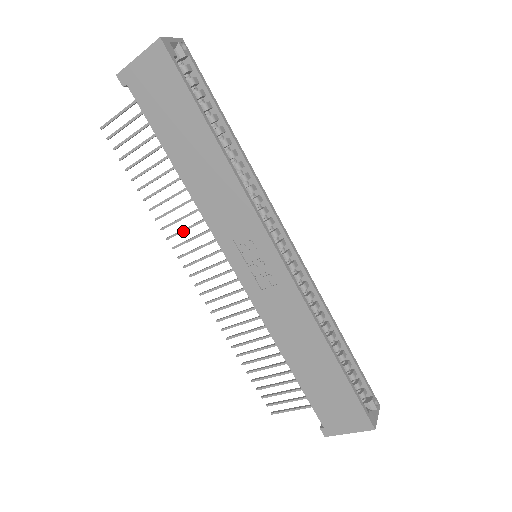
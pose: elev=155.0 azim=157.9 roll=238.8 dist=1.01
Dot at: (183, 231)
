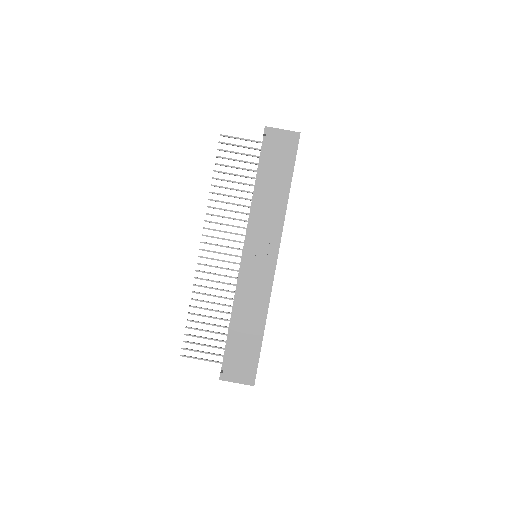
Dot at: occluded
